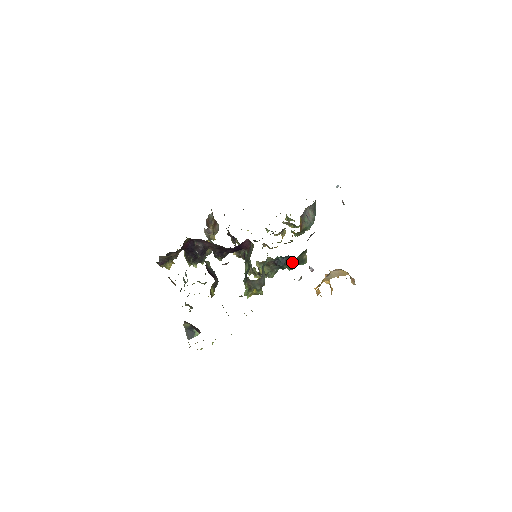
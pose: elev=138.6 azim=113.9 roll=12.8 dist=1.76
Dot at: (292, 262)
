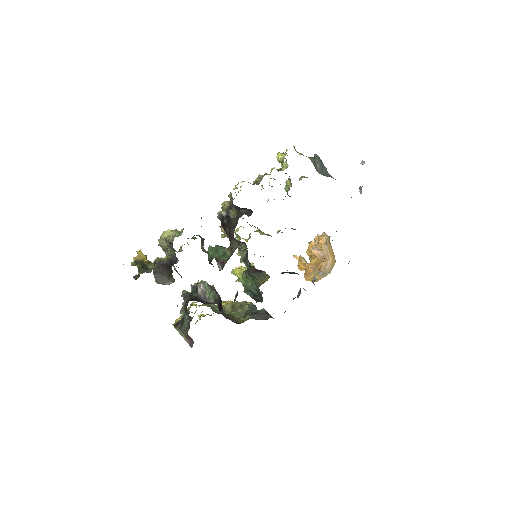
Dot at: occluded
